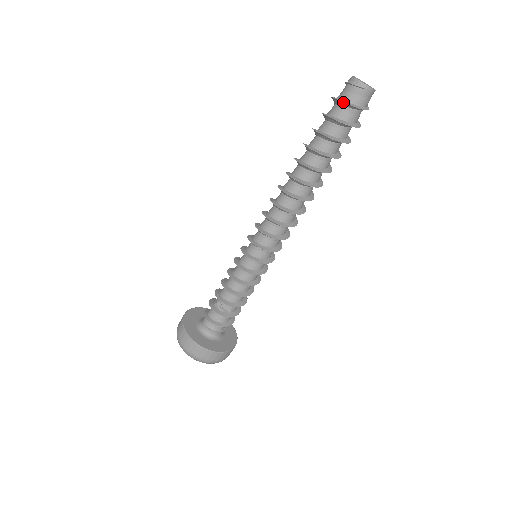
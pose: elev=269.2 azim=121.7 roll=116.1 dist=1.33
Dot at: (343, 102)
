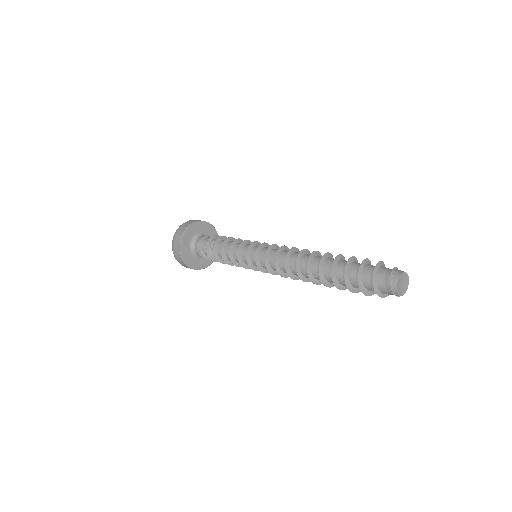
Dot at: (374, 288)
